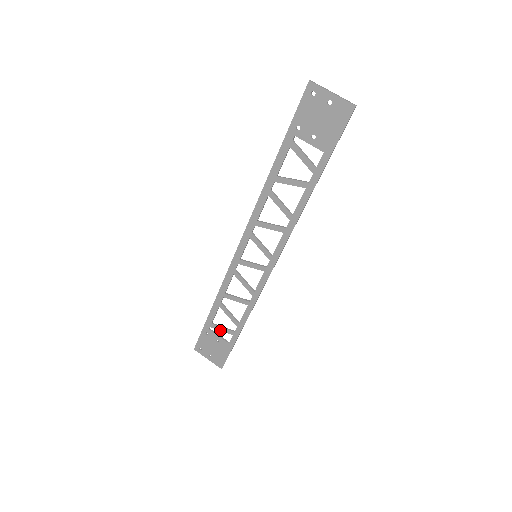
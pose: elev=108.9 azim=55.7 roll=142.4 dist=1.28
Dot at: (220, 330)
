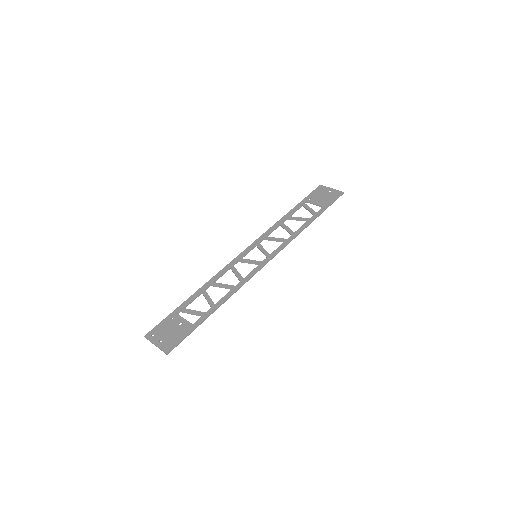
Dot at: (190, 313)
